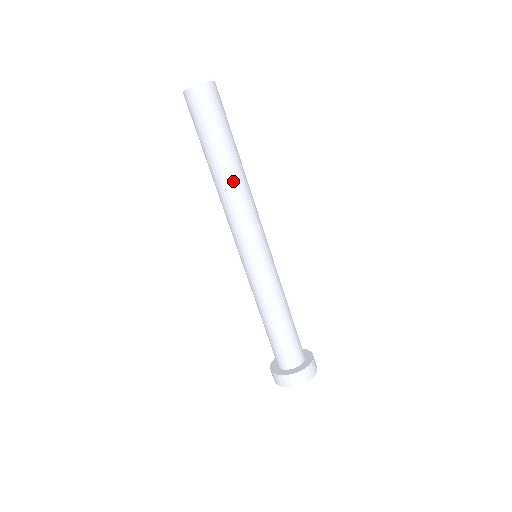
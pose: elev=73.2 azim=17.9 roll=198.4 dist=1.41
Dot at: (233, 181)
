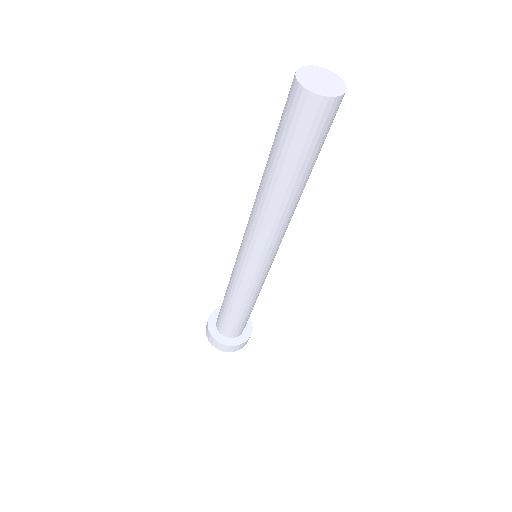
Dot at: (276, 204)
